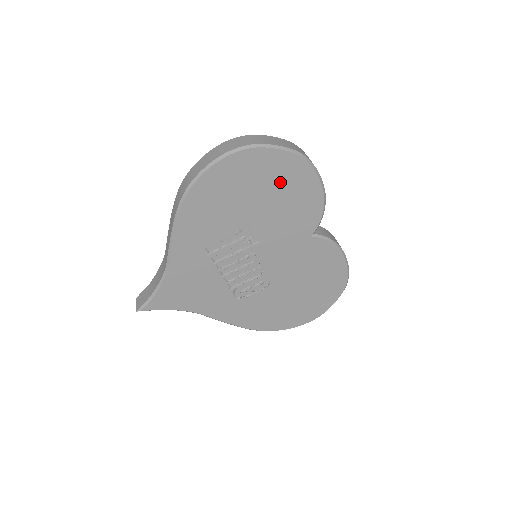
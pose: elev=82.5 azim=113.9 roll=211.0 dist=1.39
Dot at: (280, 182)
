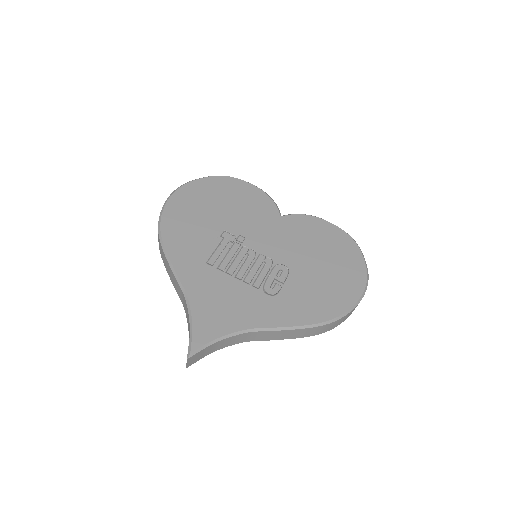
Dot at: (221, 194)
